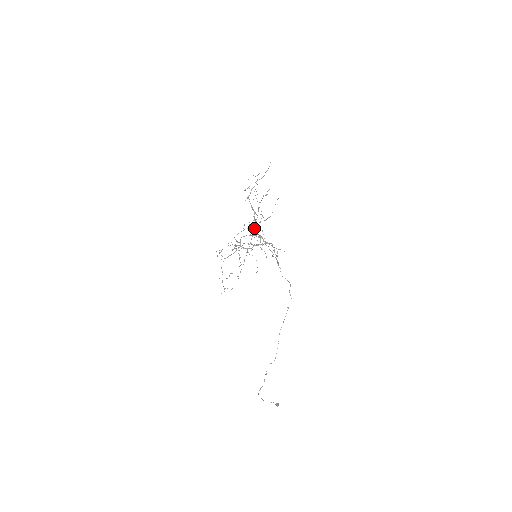
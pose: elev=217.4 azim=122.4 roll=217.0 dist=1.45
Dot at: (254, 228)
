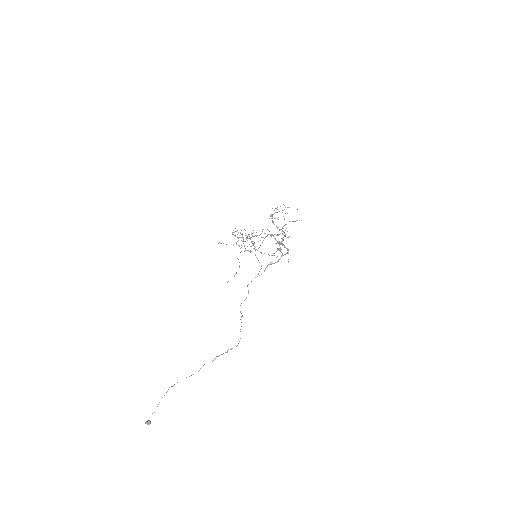
Dot at: occluded
